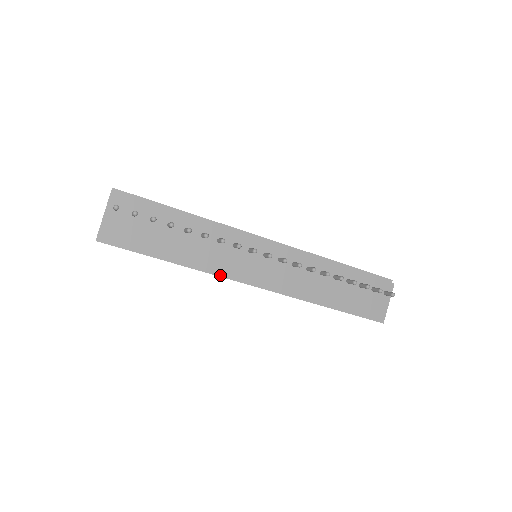
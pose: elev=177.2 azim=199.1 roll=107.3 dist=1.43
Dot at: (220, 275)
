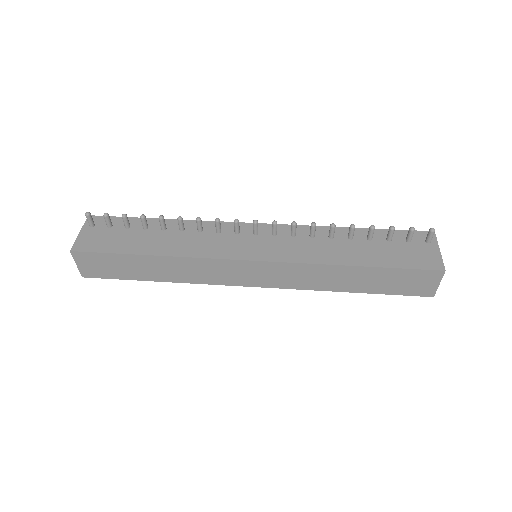
Dot at: (206, 257)
